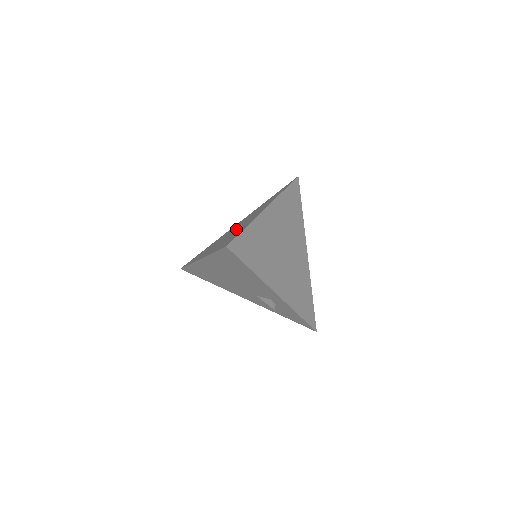
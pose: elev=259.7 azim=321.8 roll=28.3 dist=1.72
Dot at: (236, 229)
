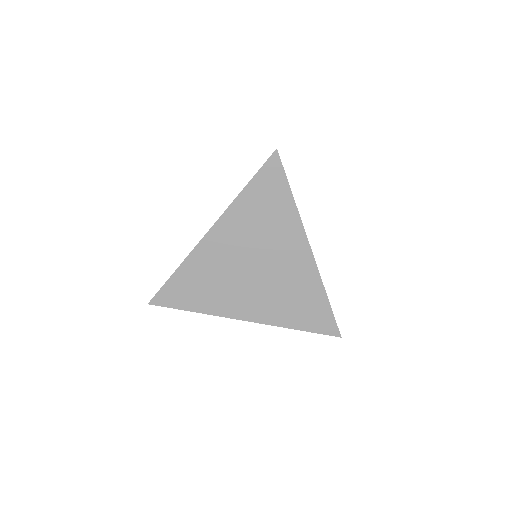
Dot at: occluded
